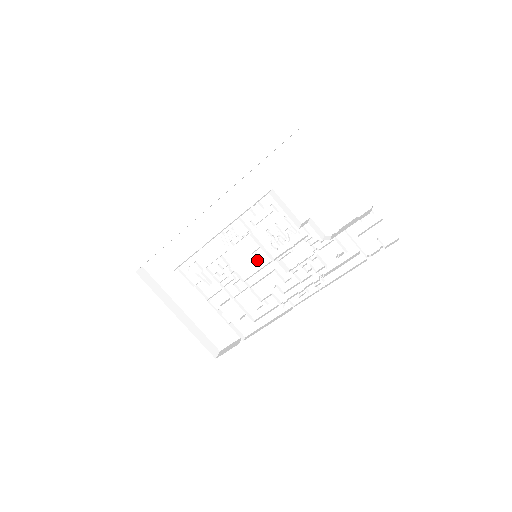
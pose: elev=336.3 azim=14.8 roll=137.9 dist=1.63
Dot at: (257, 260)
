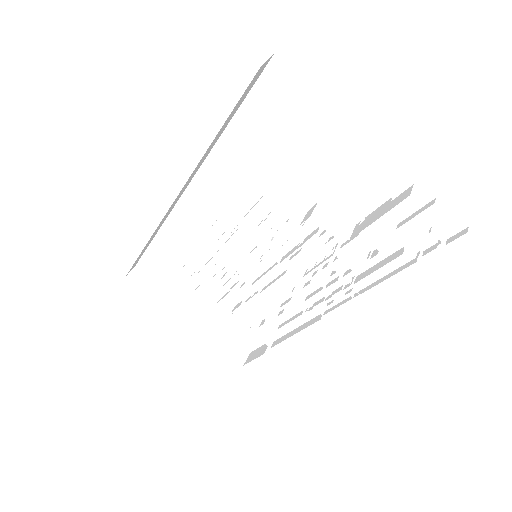
Dot at: occluded
